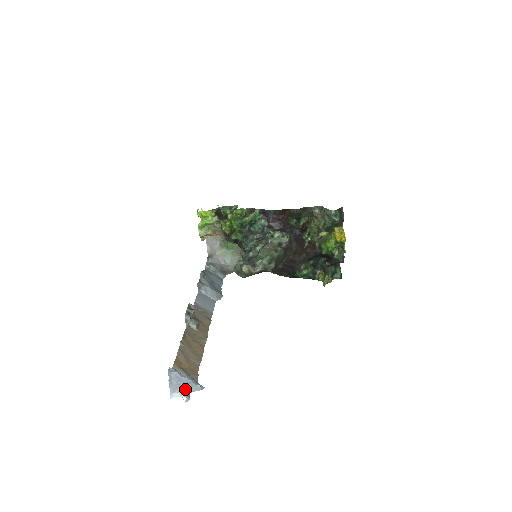
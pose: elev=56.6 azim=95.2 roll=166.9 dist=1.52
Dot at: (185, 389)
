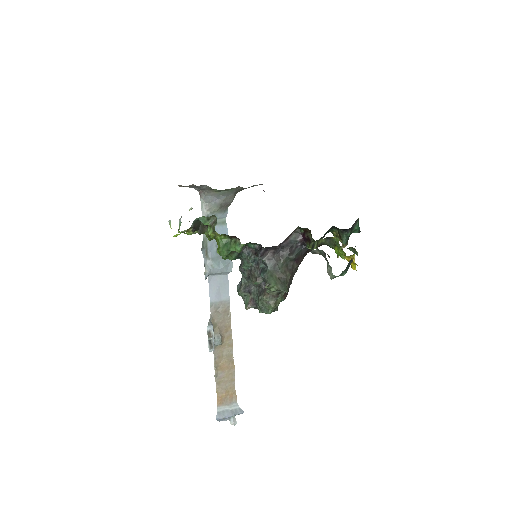
Dot at: (231, 418)
